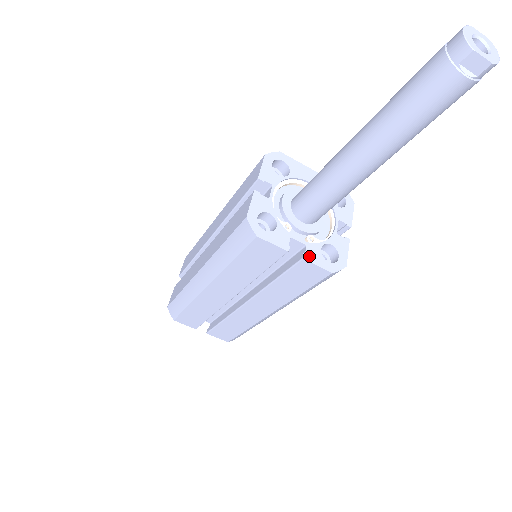
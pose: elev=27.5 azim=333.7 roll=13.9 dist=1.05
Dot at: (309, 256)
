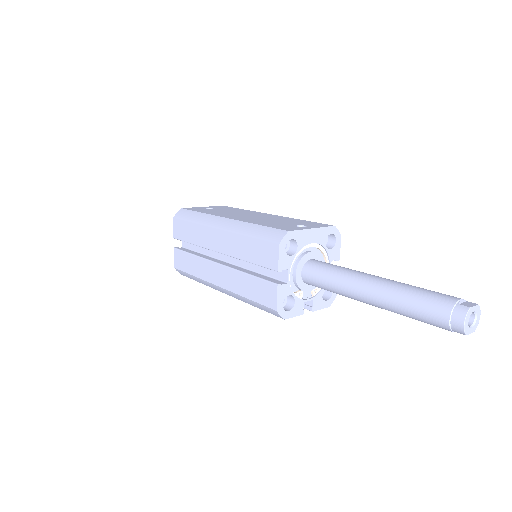
Dot at: (316, 307)
